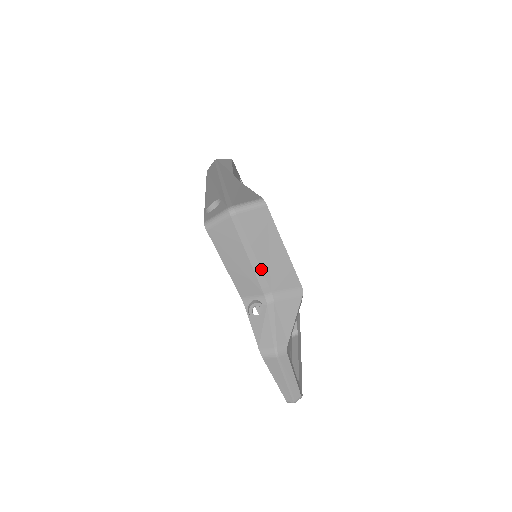
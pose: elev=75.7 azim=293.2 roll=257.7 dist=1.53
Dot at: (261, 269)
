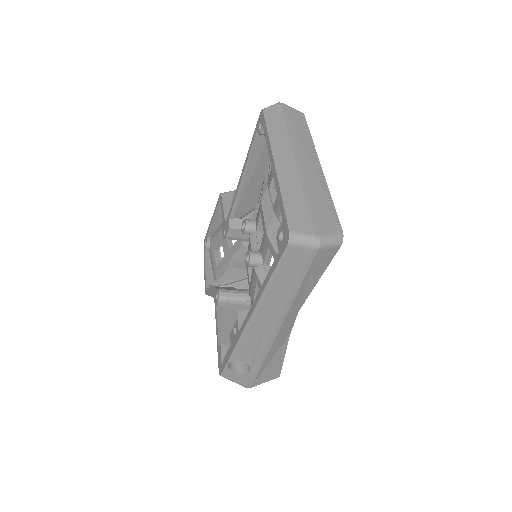
Dot at: occluded
